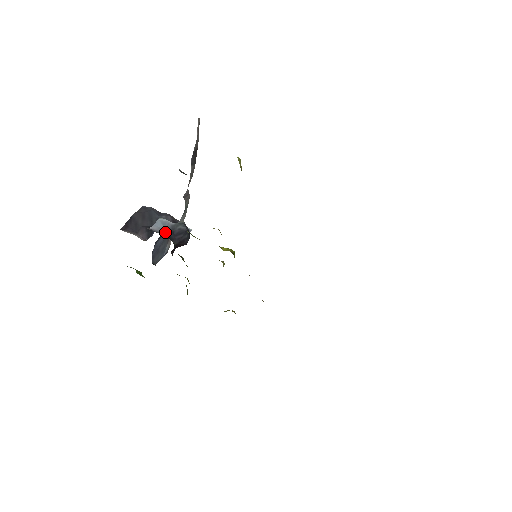
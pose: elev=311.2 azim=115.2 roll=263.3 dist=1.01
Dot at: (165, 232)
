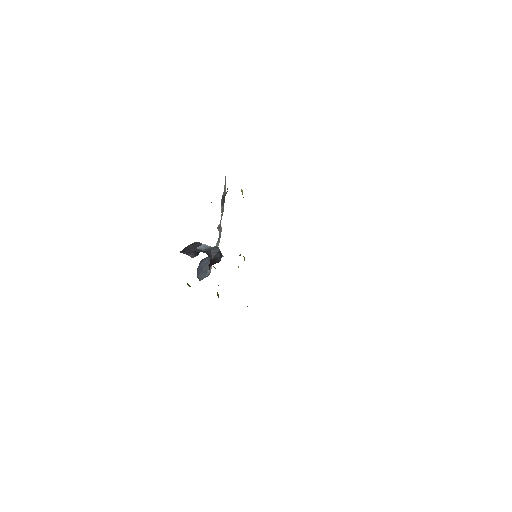
Dot at: (205, 250)
